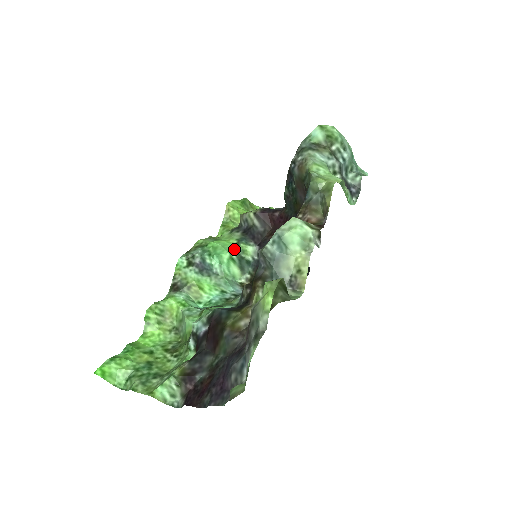
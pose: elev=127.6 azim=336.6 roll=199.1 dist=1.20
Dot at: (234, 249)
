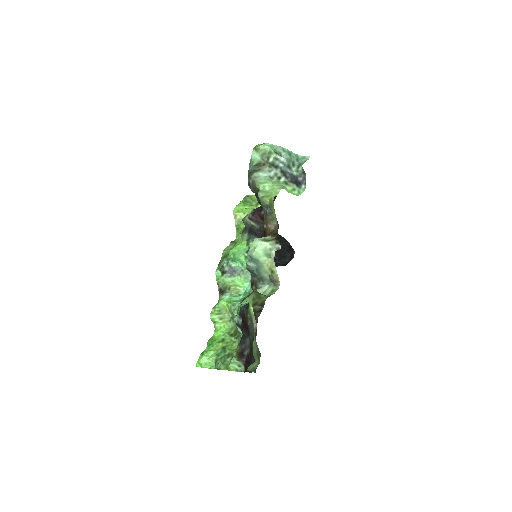
Dot at: (246, 249)
